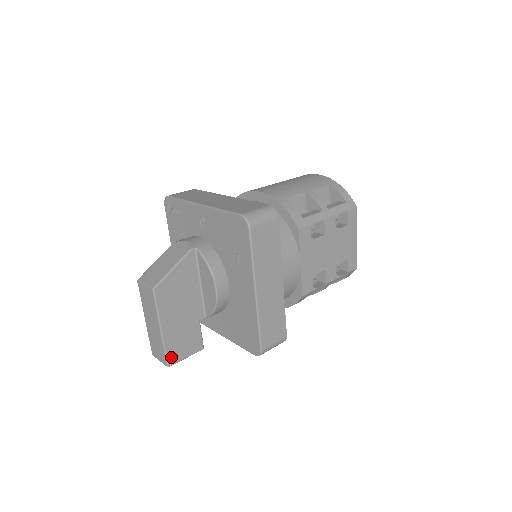
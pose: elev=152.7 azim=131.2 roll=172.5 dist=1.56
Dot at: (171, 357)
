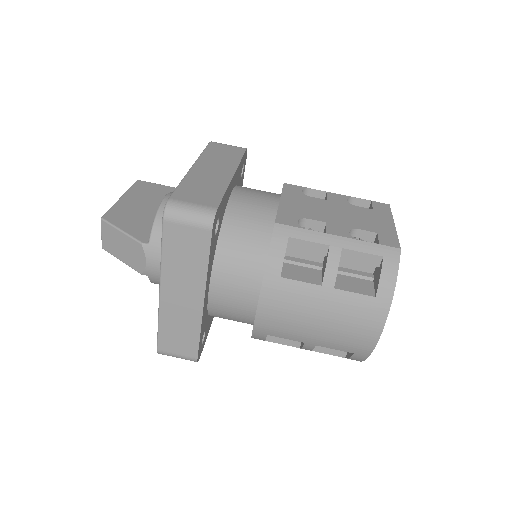
Dot at: occluded
